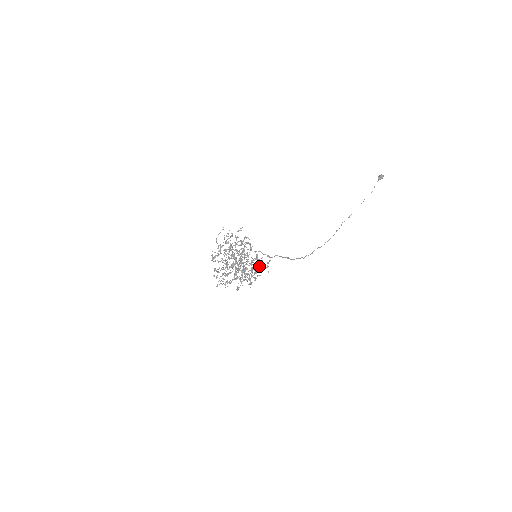
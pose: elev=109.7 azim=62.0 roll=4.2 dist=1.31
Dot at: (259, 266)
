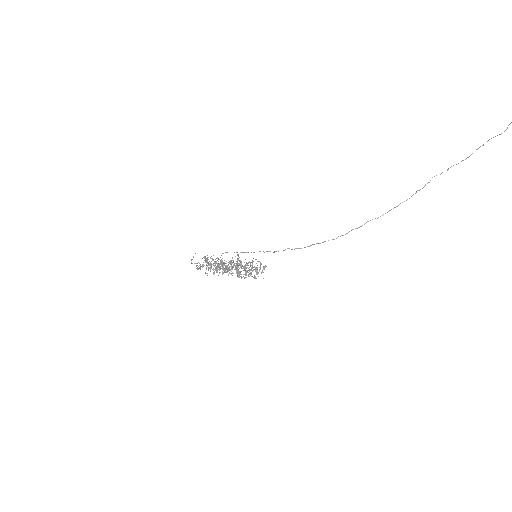
Dot at: (249, 274)
